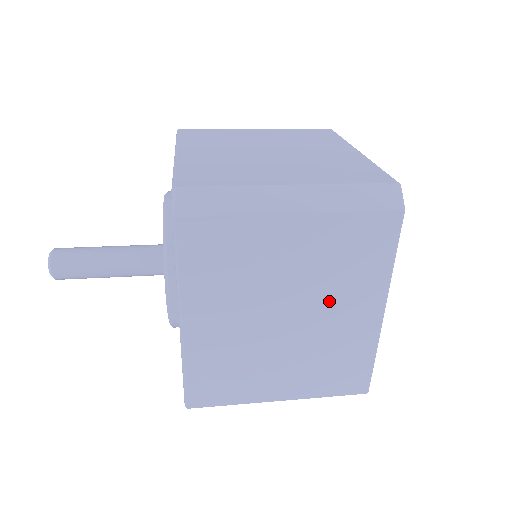
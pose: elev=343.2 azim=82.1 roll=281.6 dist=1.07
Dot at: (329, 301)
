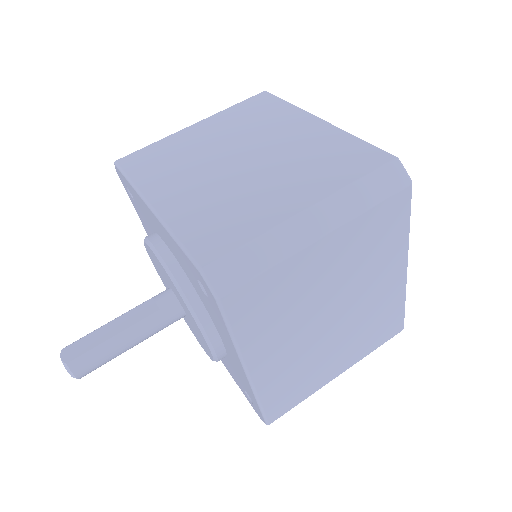
Dot at: occluded
